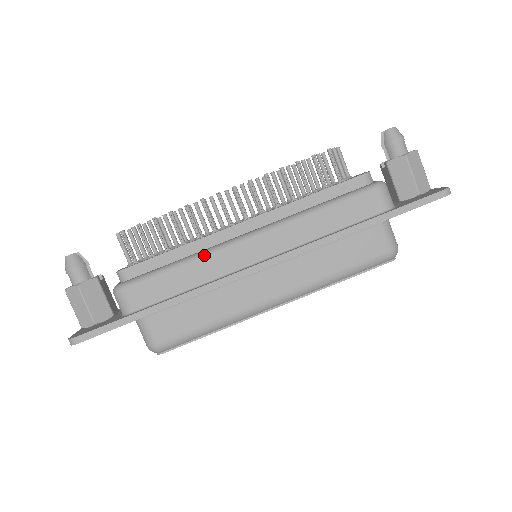
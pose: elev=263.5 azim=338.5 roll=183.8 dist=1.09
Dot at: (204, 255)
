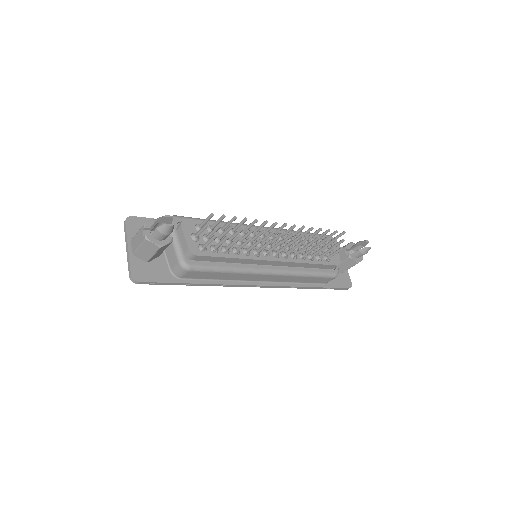
Dot at: (244, 273)
